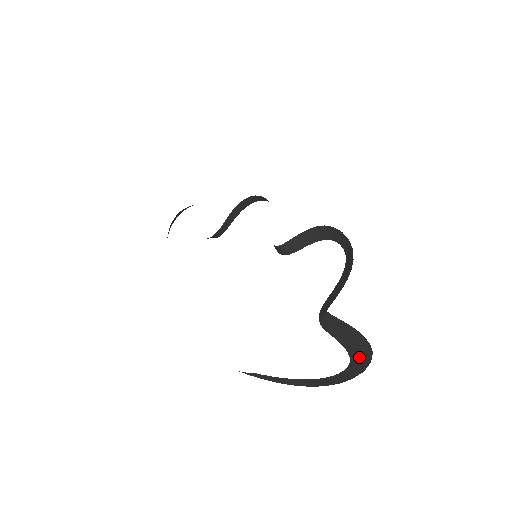
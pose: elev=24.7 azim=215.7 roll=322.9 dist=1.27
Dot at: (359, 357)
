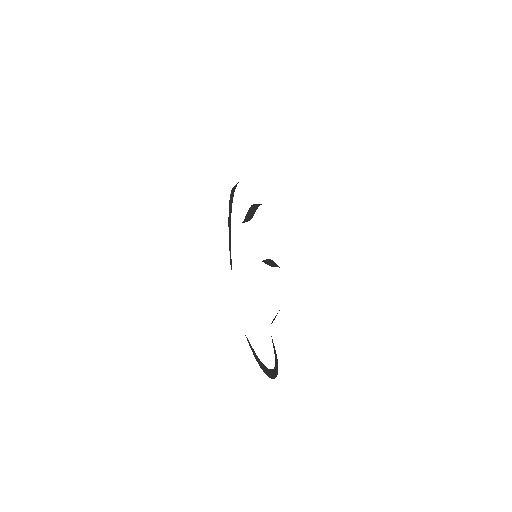
Dot at: (276, 368)
